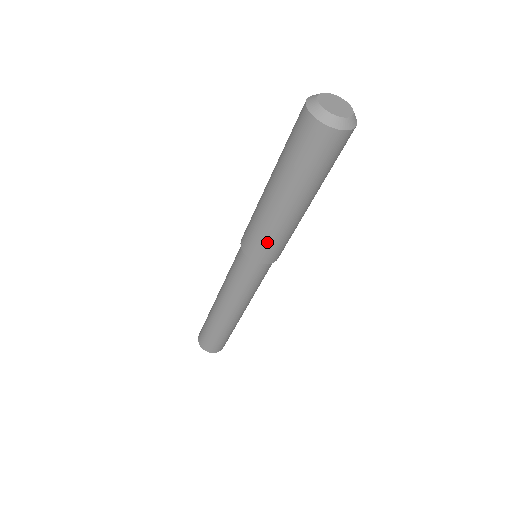
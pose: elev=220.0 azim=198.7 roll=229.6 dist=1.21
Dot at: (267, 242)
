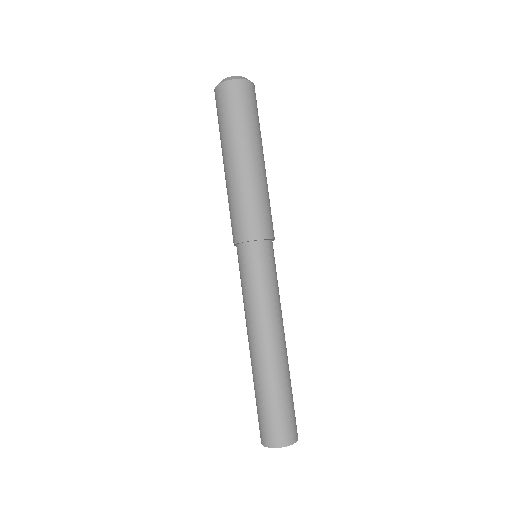
Dot at: (250, 209)
